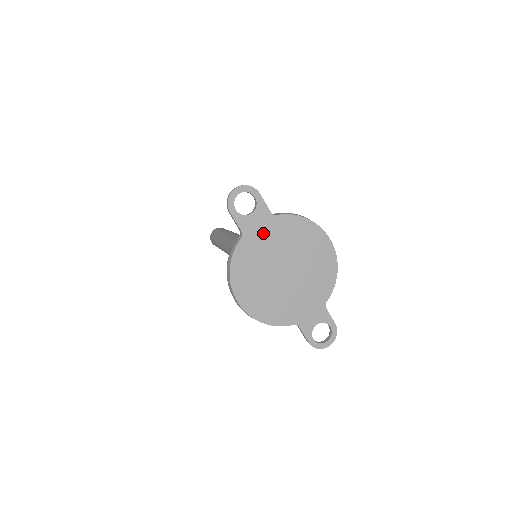
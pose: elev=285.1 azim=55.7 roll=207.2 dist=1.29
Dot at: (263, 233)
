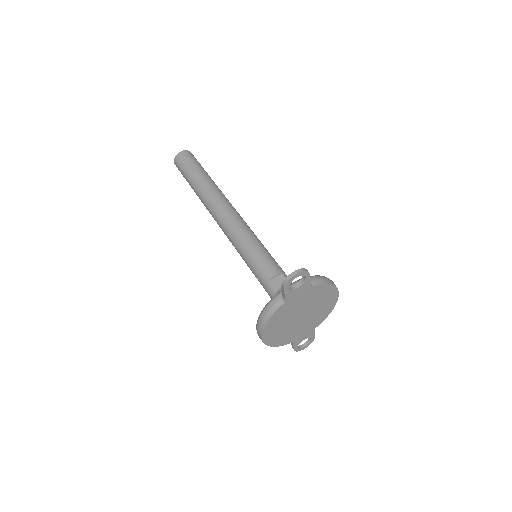
Dot at: (299, 298)
